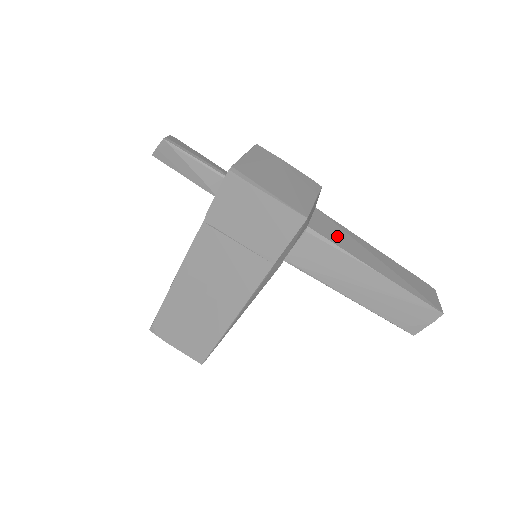
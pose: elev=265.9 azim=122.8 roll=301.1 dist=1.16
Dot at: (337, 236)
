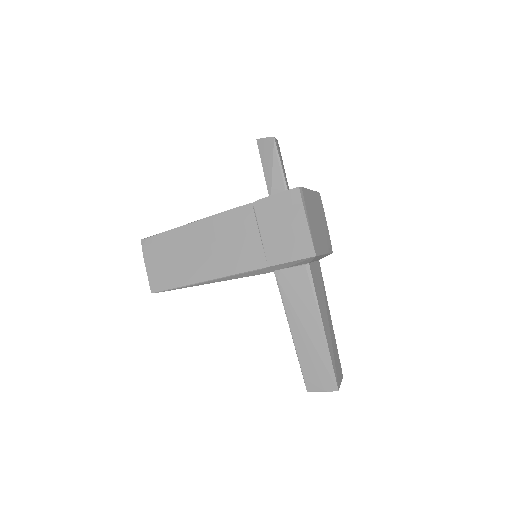
Dot at: (319, 286)
